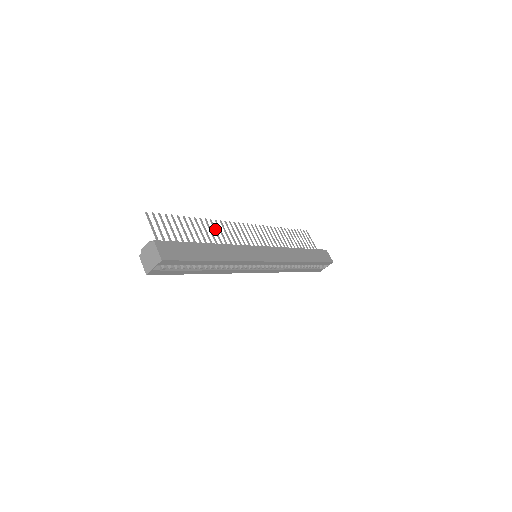
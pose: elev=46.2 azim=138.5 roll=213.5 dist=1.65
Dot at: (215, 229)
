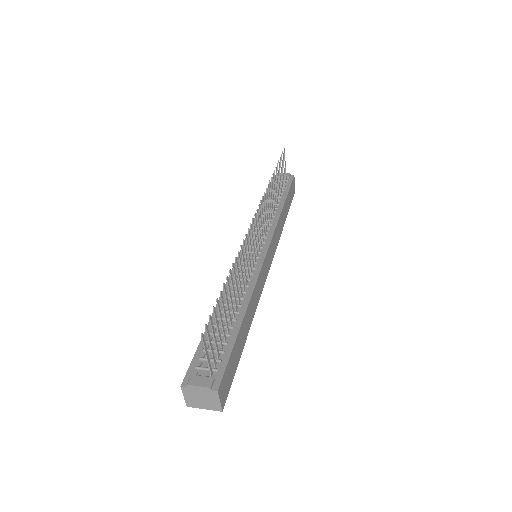
Dot at: (241, 265)
